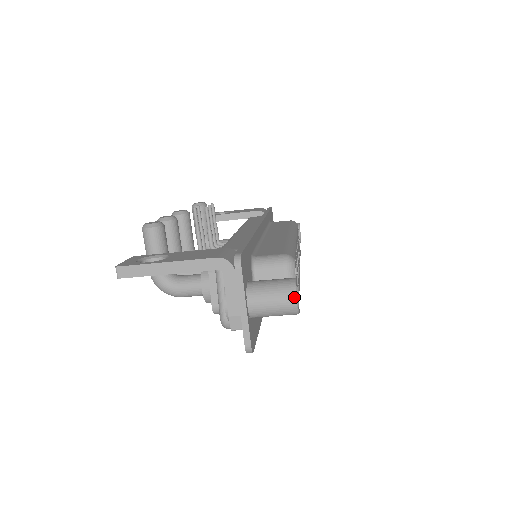
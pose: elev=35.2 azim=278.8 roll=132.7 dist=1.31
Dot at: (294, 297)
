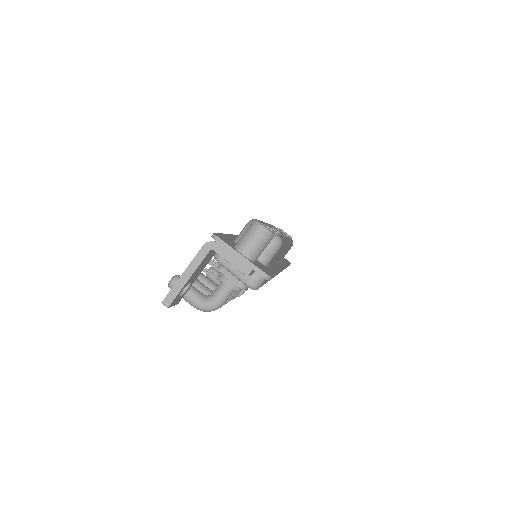
Dot at: (259, 226)
